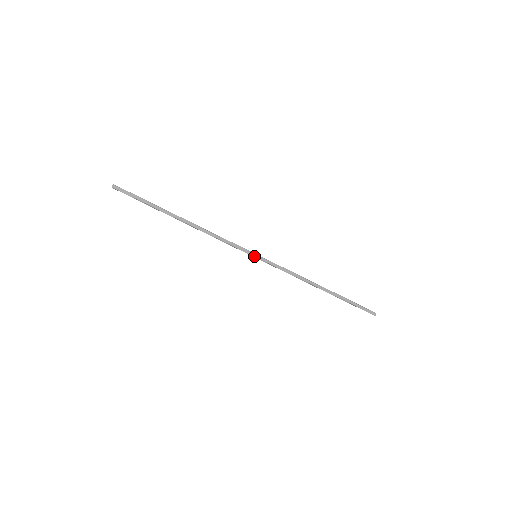
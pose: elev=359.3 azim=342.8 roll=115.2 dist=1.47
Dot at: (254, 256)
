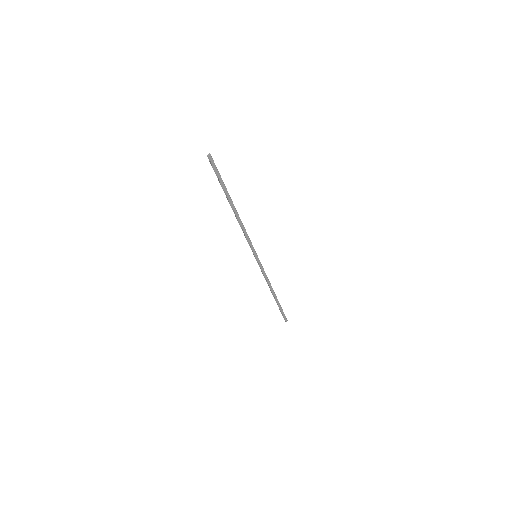
Dot at: (255, 256)
